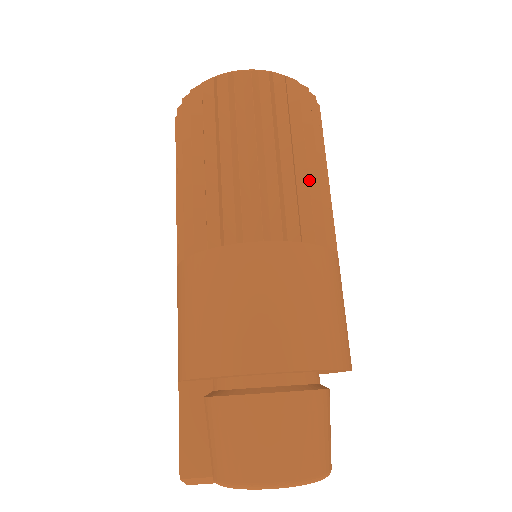
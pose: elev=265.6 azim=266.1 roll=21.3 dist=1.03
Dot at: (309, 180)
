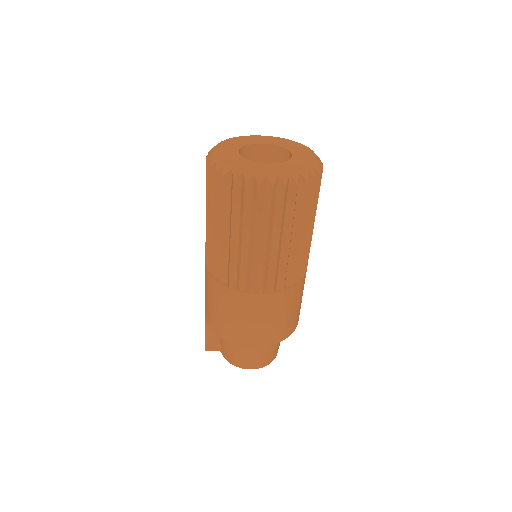
Dot at: occluded
